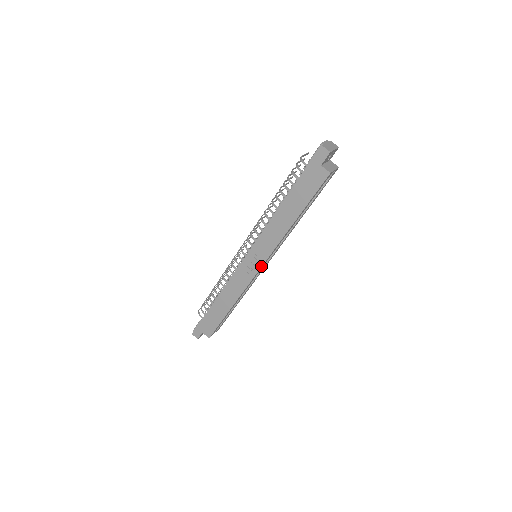
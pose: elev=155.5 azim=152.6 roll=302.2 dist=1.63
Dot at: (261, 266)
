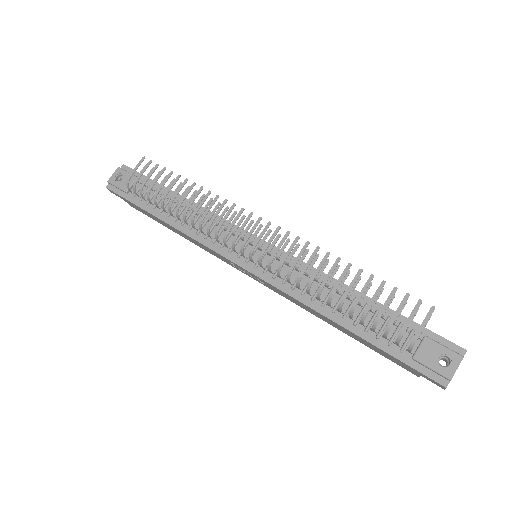
Dot at: occluded
